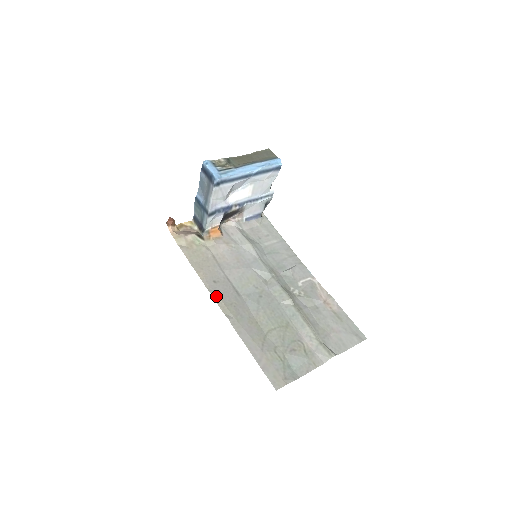
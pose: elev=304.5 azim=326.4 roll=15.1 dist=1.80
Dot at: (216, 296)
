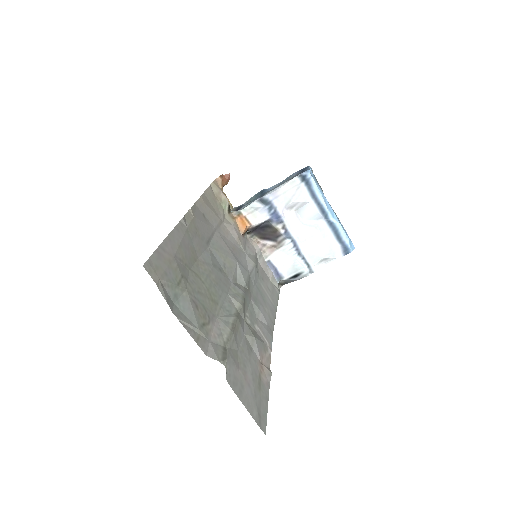
Dot at: (194, 211)
